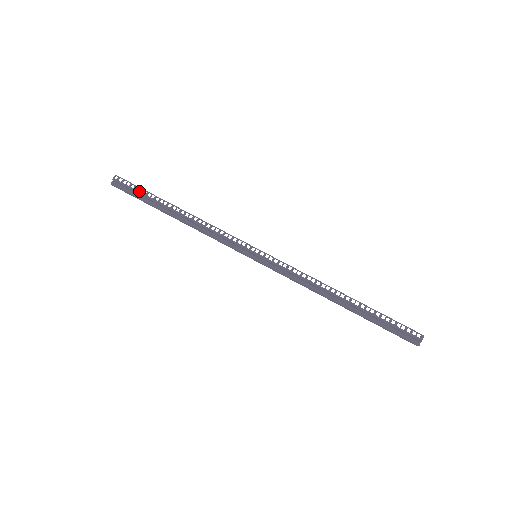
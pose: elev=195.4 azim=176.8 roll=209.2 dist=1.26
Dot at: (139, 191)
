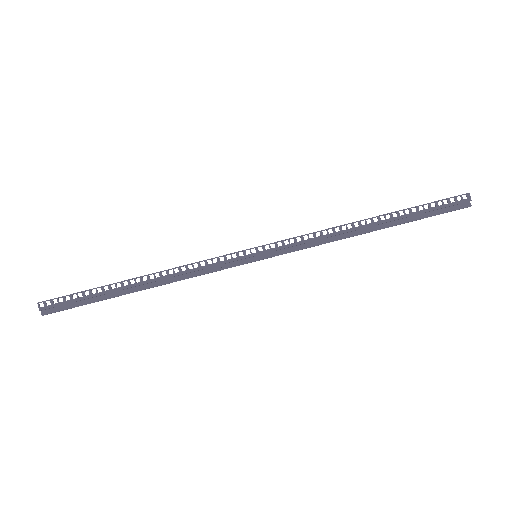
Dot at: (79, 297)
